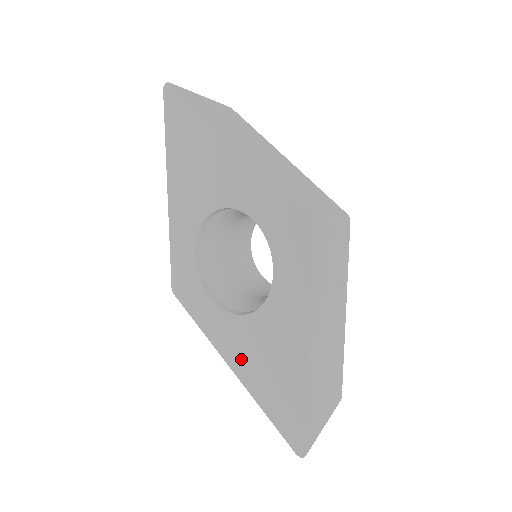
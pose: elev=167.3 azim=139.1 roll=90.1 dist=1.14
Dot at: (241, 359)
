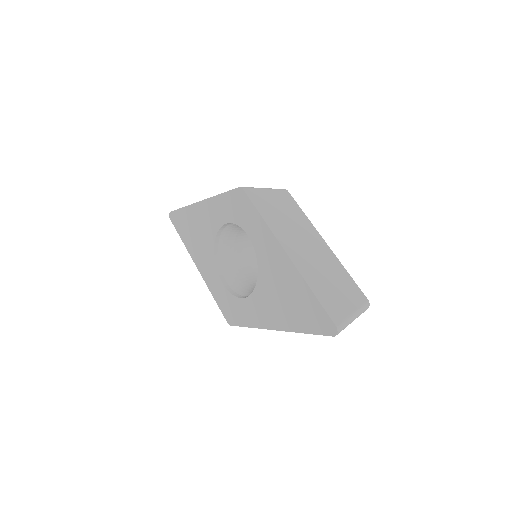
Dot at: (274, 314)
